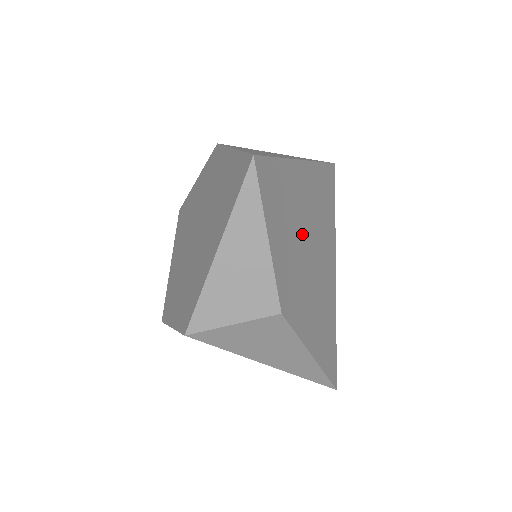
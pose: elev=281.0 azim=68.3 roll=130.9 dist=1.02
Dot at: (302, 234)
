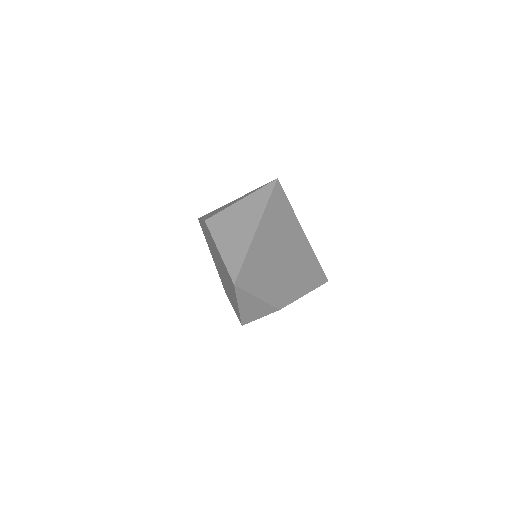
Dot at: (274, 261)
